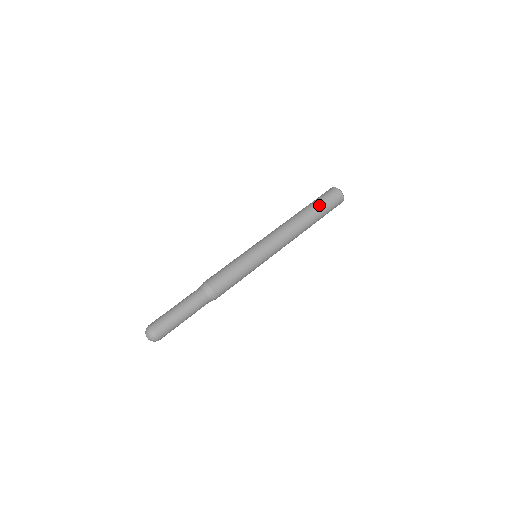
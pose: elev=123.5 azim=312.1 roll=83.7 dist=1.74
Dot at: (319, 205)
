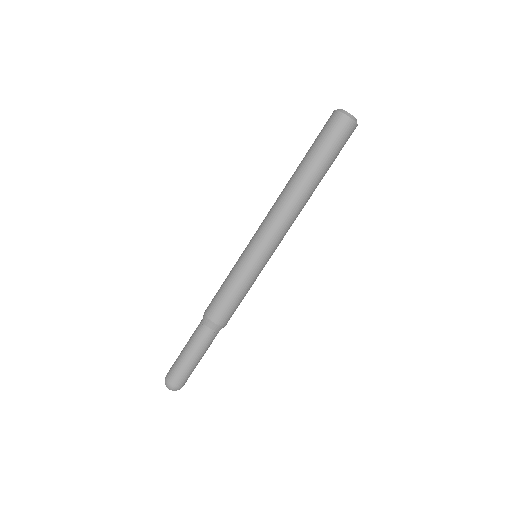
Dot at: (316, 152)
